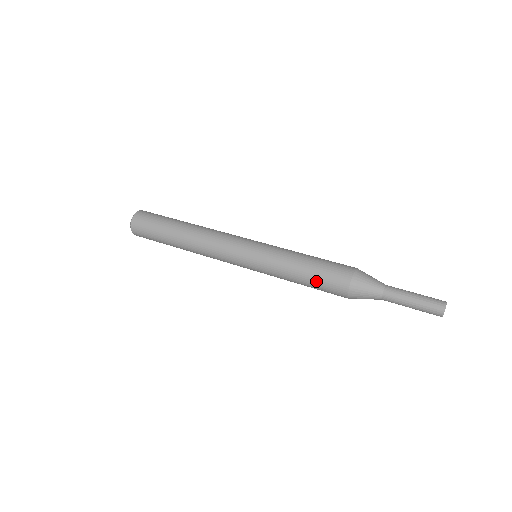
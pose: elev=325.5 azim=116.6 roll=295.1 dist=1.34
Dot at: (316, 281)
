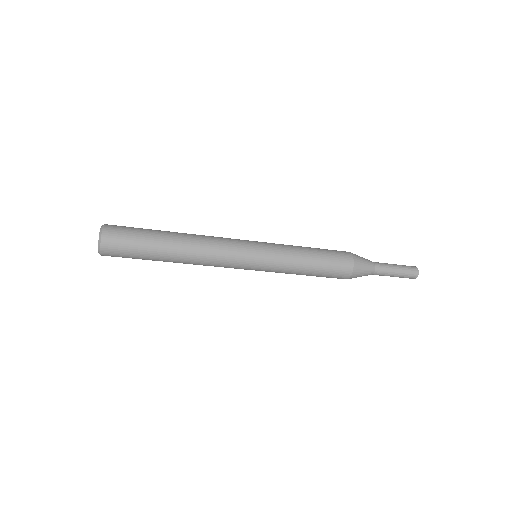
Dot at: (324, 250)
